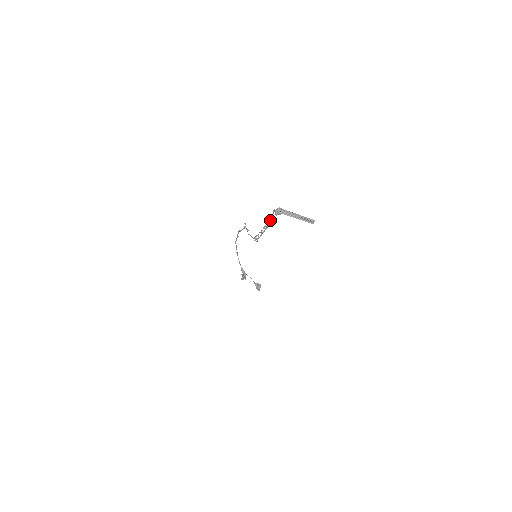
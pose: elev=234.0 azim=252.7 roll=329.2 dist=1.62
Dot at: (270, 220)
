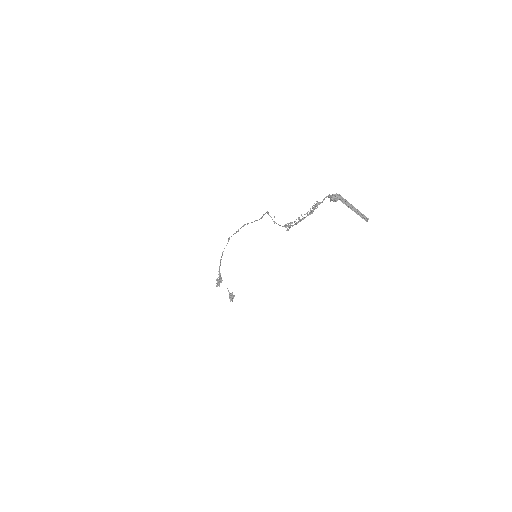
Dot at: occluded
